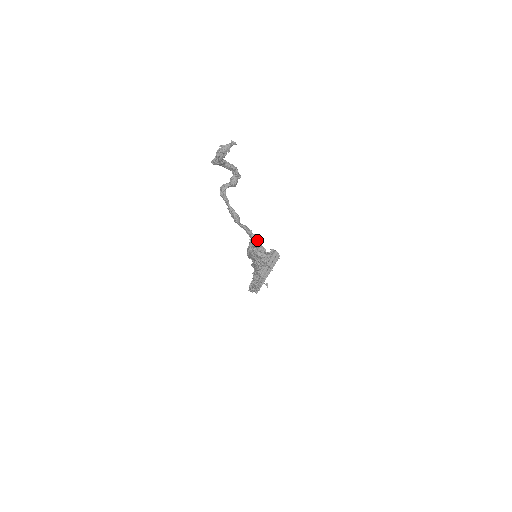
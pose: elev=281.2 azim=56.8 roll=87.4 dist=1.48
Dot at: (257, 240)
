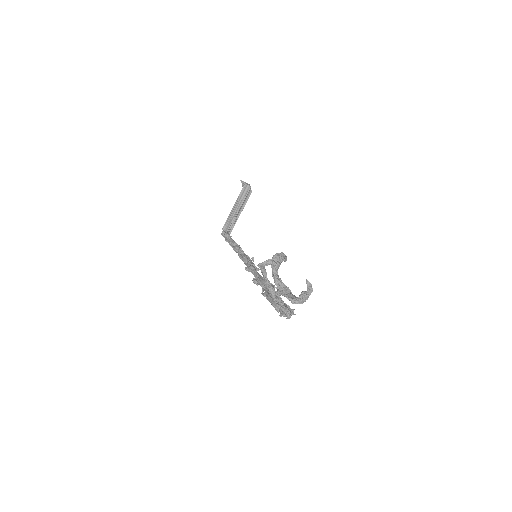
Dot at: occluded
